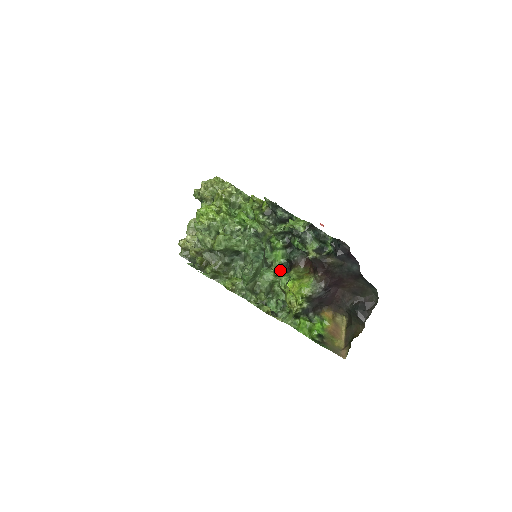
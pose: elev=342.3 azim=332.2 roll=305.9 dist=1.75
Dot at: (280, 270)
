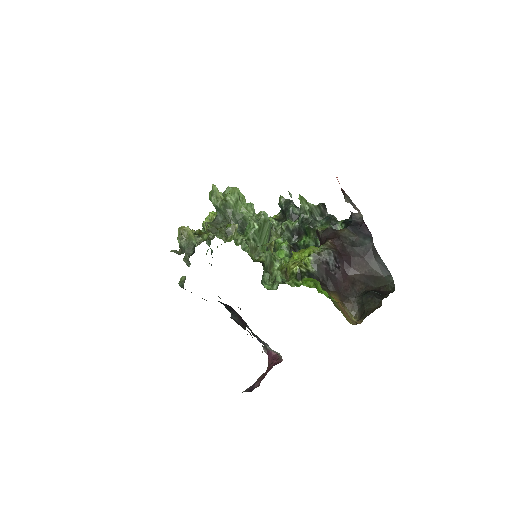
Dot at: occluded
